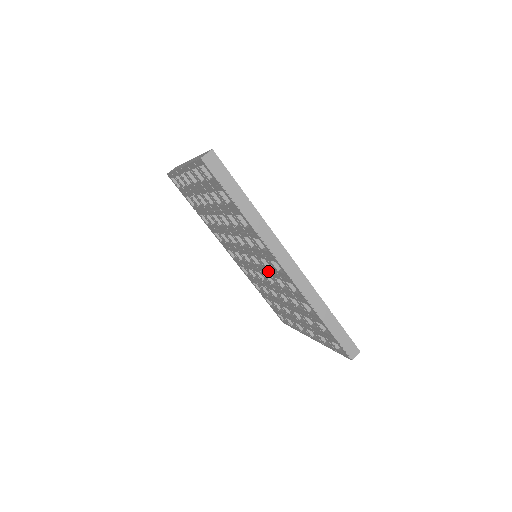
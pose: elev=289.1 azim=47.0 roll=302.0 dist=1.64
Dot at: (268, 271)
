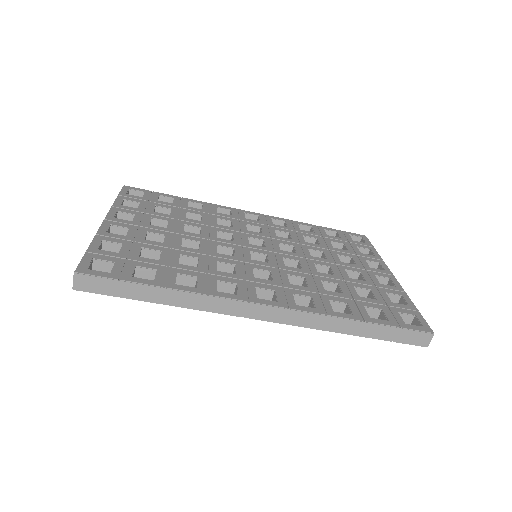
Dot at: occluded
